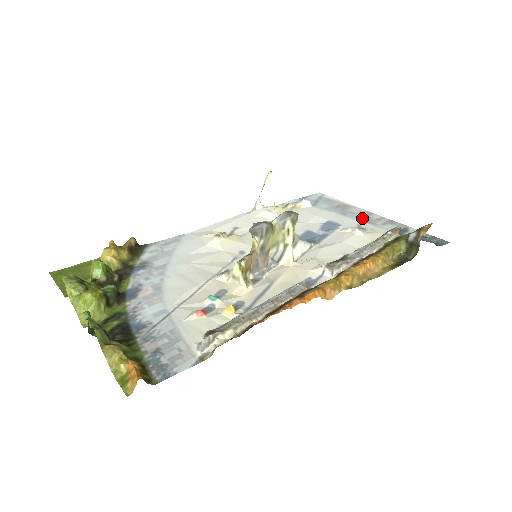
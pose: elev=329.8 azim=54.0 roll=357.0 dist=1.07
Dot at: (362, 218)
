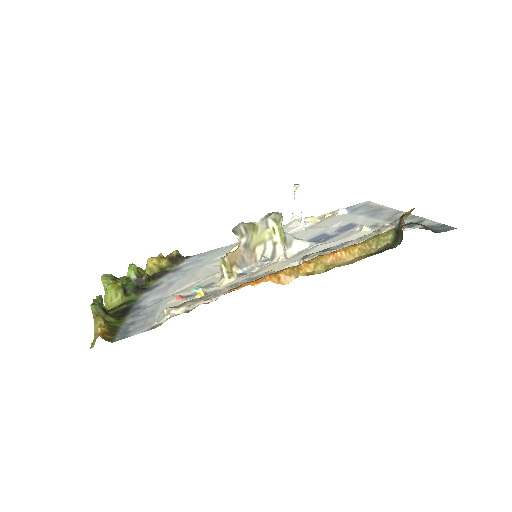
Dot at: (386, 217)
